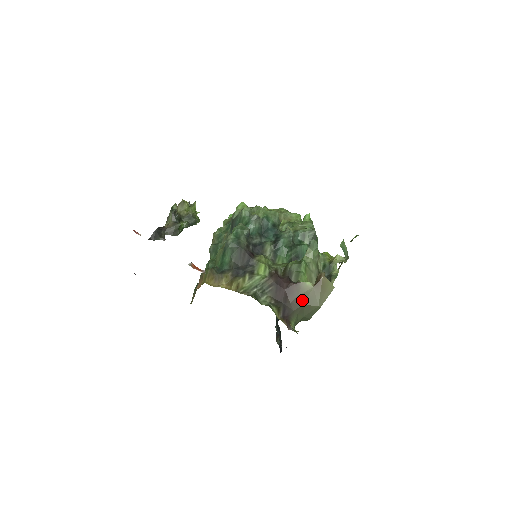
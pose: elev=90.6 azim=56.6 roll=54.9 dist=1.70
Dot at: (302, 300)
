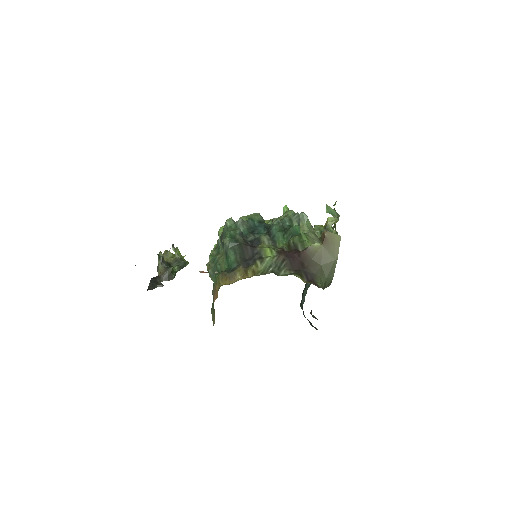
Dot at: (318, 261)
